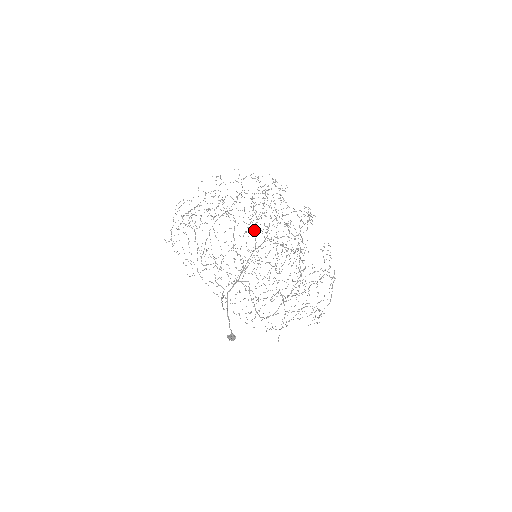
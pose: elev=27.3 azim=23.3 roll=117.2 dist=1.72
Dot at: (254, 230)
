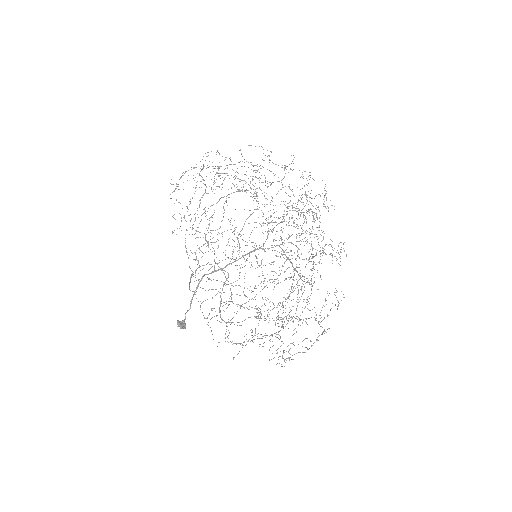
Dot at: occluded
